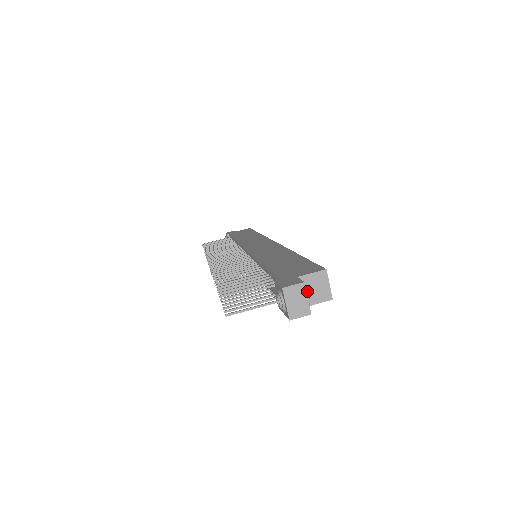
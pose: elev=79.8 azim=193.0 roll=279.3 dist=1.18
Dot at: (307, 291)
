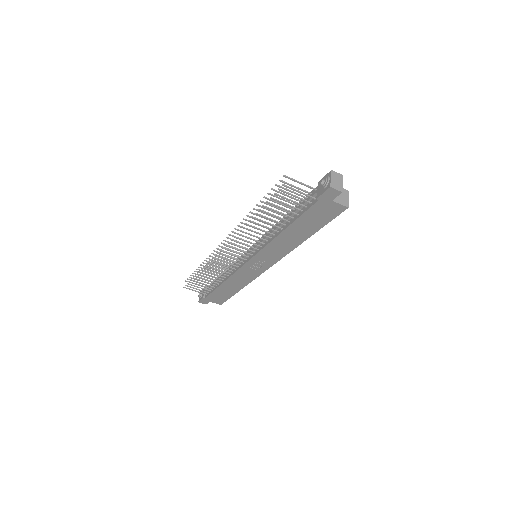
Dot at: (342, 182)
